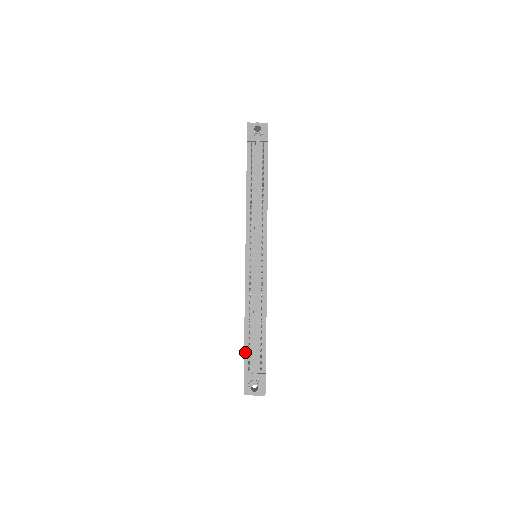
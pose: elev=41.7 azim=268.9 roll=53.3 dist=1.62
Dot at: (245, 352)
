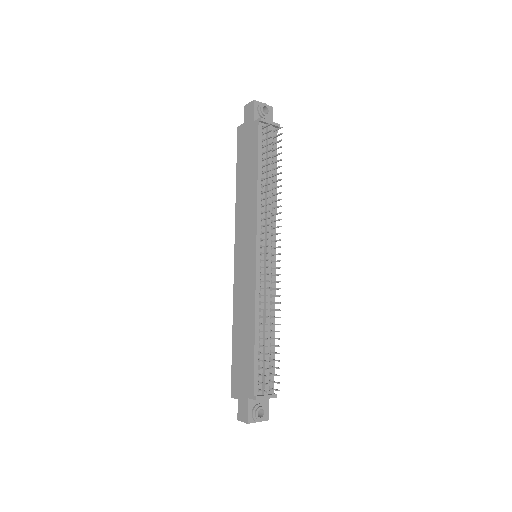
Dot at: (255, 370)
